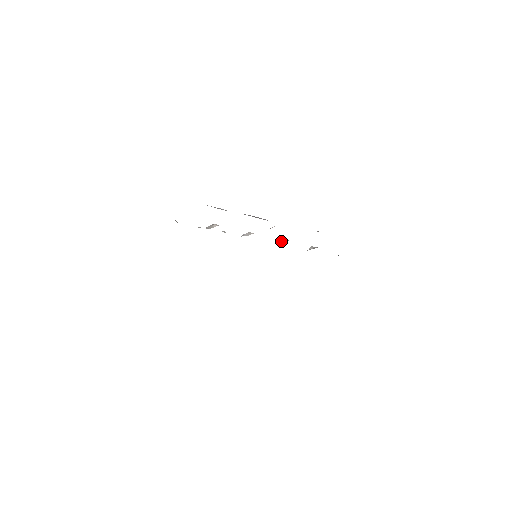
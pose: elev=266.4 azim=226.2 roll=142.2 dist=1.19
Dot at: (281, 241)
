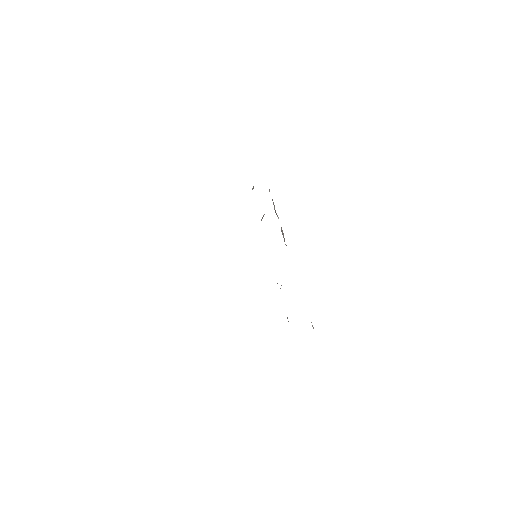
Dot at: occluded
